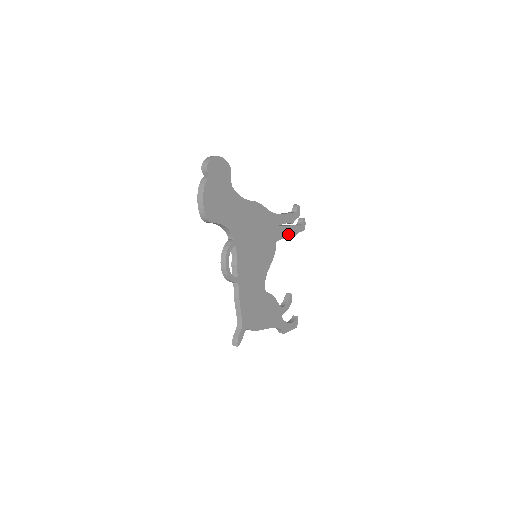
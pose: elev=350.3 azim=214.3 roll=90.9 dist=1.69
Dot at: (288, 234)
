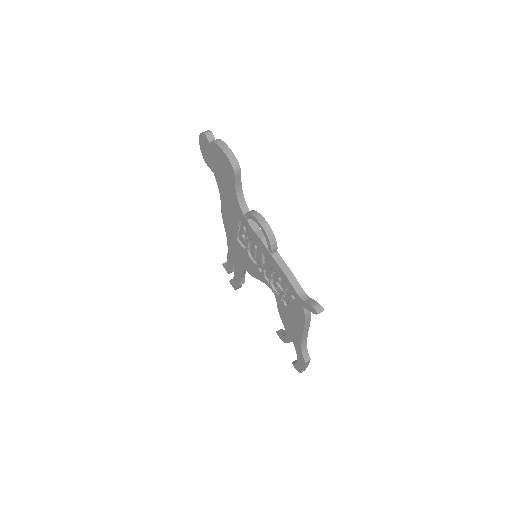
Dot at: occluded
